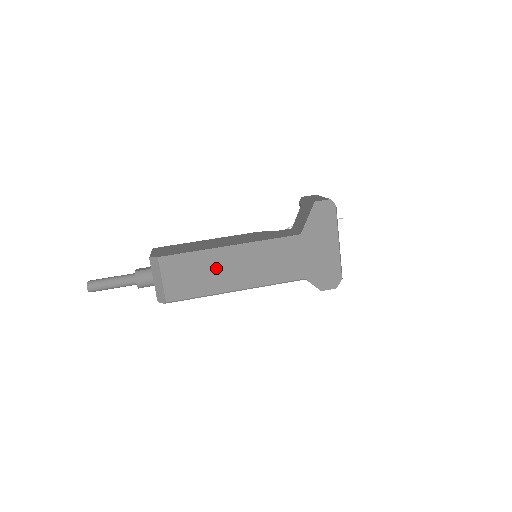
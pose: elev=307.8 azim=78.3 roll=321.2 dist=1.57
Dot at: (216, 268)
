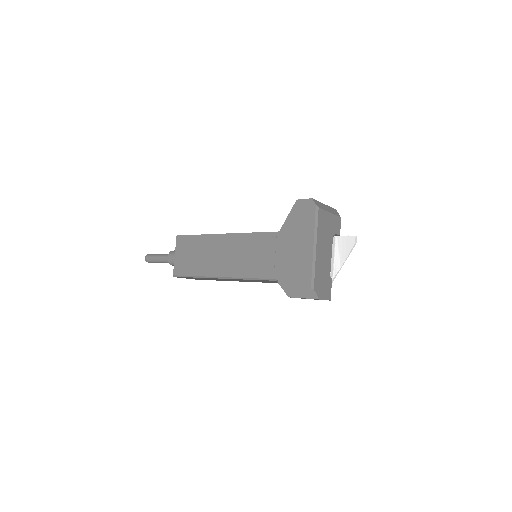
Dot at: (210, 252)
